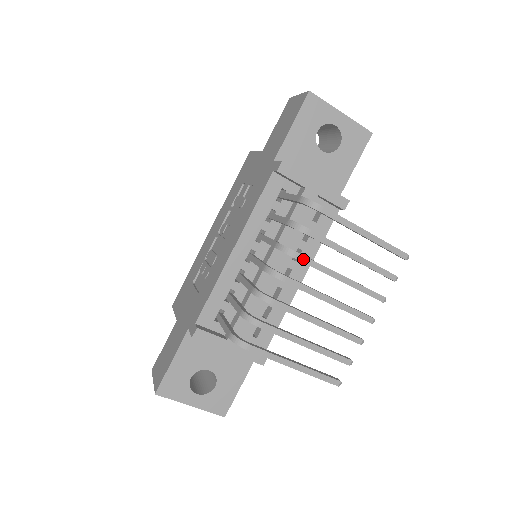
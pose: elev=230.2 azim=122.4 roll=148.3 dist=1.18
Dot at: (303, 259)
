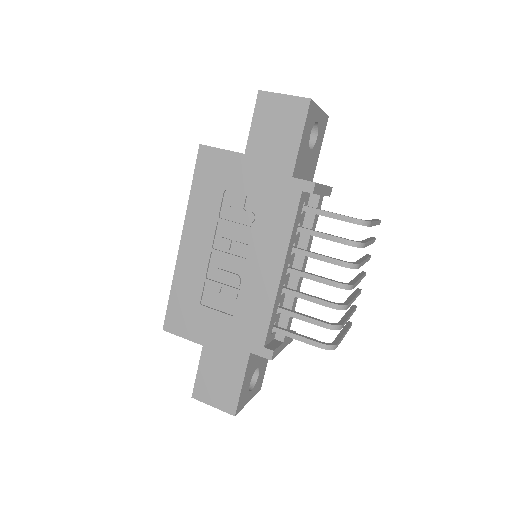
Dot at: (360, 266)
